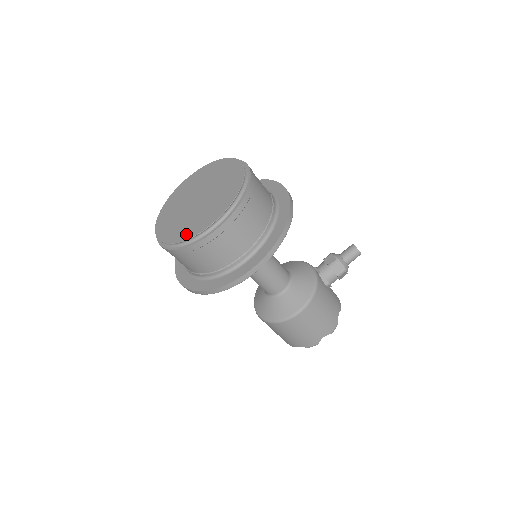
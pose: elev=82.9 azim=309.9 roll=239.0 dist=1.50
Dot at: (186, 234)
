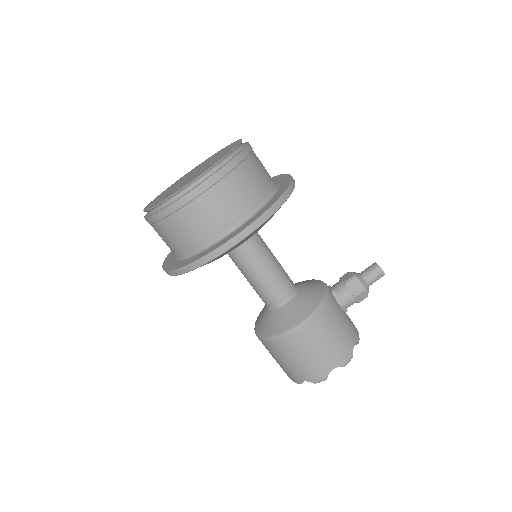
Dot at: (167, 196)
